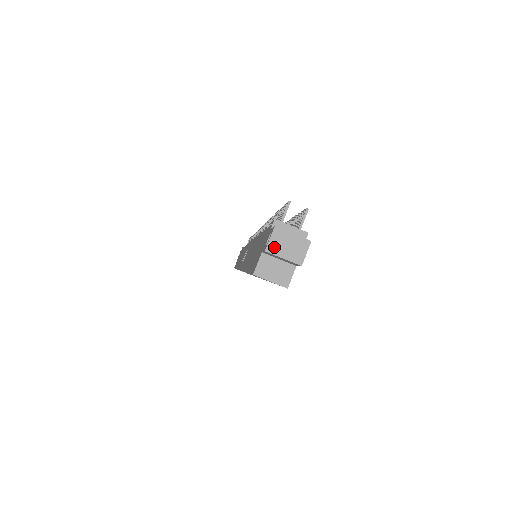
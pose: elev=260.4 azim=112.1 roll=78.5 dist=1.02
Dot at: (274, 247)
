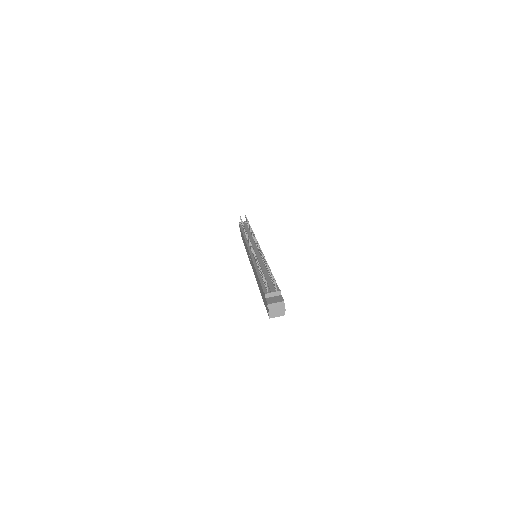
Dot at: (272, 311)
